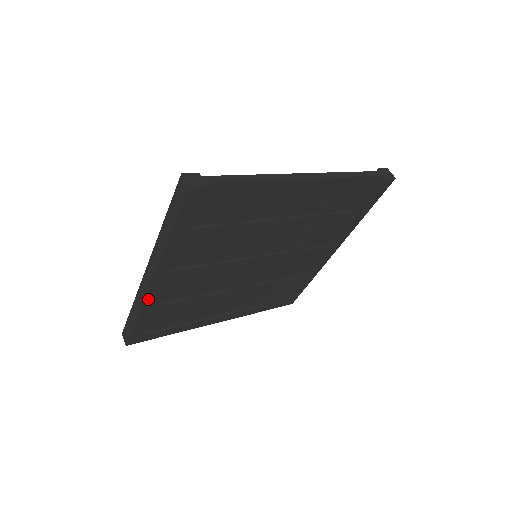
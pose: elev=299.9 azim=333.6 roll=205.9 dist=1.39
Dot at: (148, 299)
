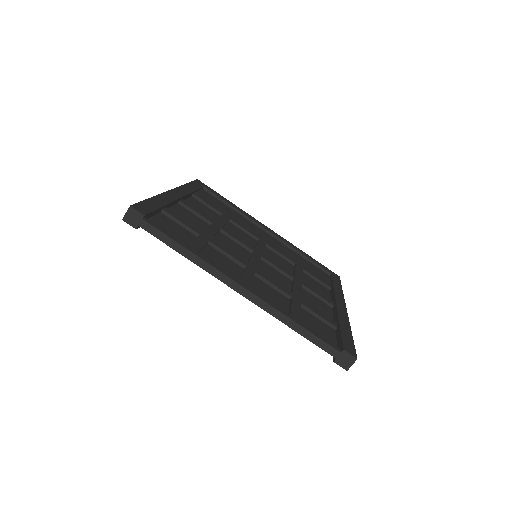
Dot at: occluded
